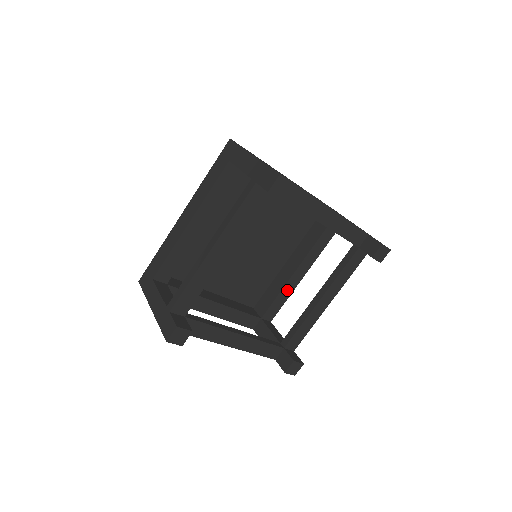
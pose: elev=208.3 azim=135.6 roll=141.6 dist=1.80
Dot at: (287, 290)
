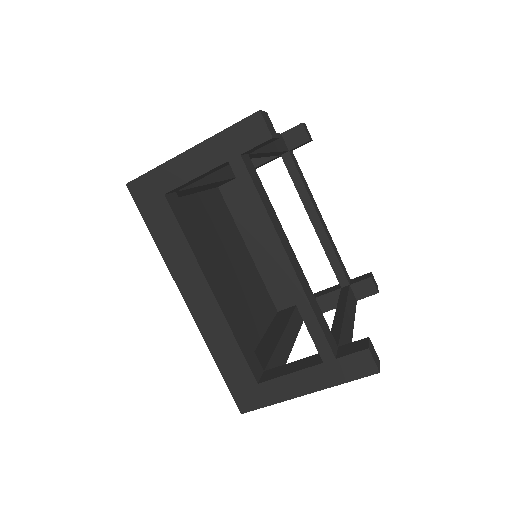
Dot at: (281, 353)
